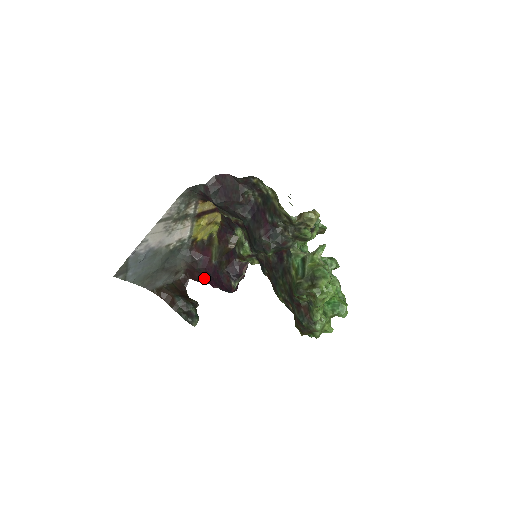
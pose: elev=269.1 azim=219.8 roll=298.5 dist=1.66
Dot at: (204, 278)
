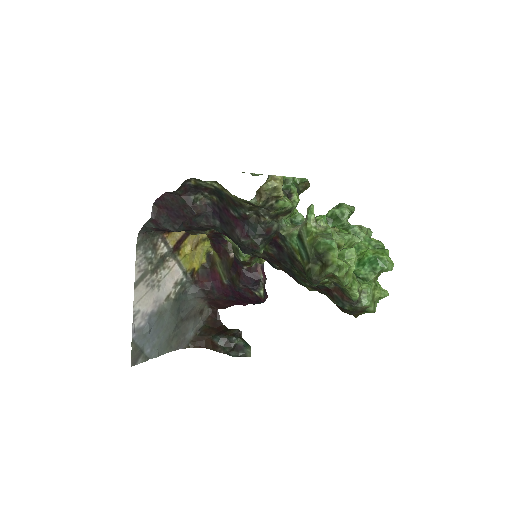
Dot at: (229, 302)
